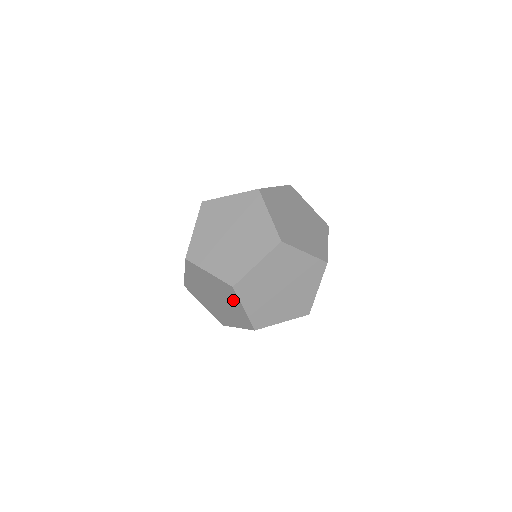
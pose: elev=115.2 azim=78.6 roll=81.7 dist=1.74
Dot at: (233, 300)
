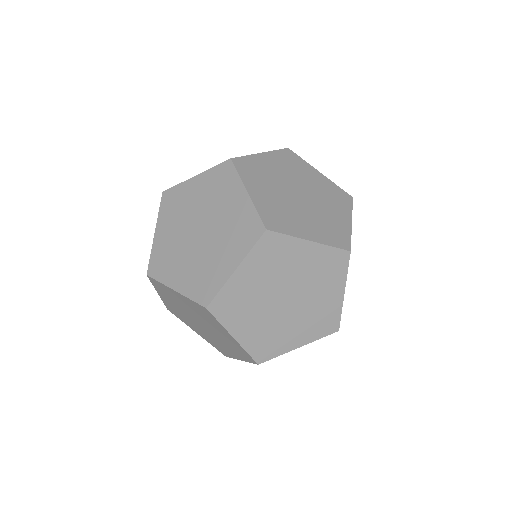
Dot at: (216, 326)
